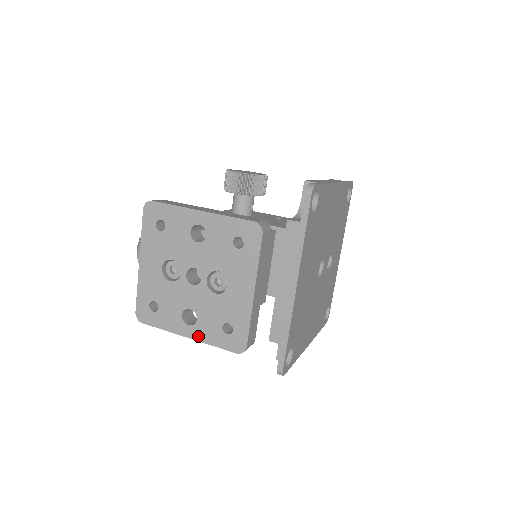
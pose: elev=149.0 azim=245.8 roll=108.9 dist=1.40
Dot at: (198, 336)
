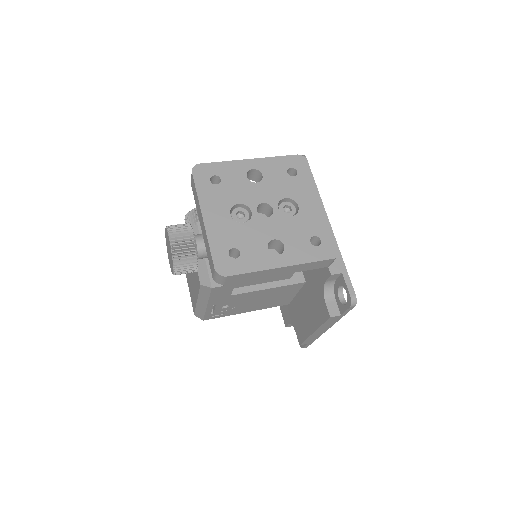
Dot at: (292, 260)
